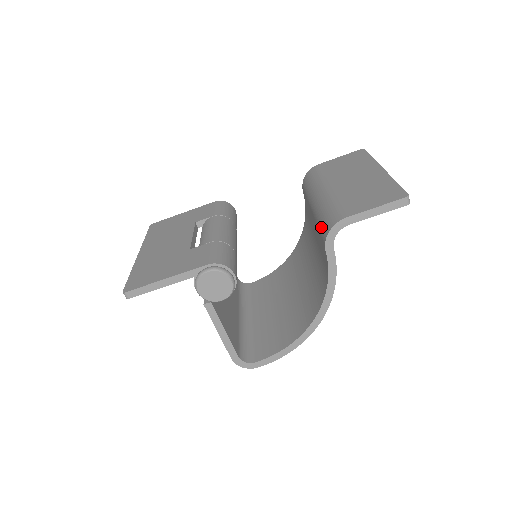
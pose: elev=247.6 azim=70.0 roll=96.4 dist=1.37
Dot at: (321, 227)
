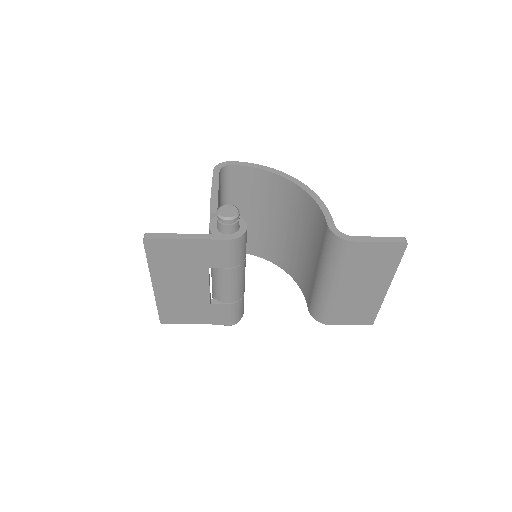
Dot at: (314, 306)
